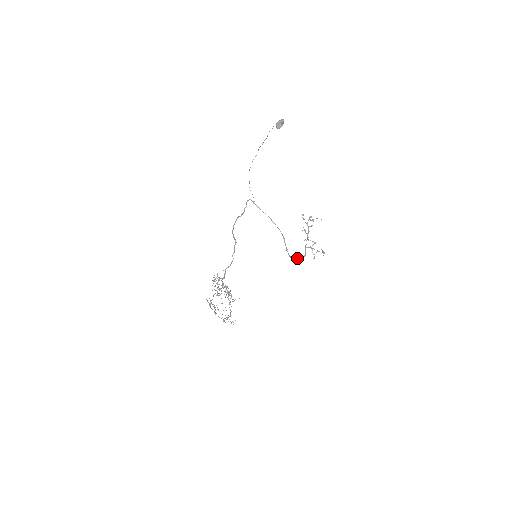
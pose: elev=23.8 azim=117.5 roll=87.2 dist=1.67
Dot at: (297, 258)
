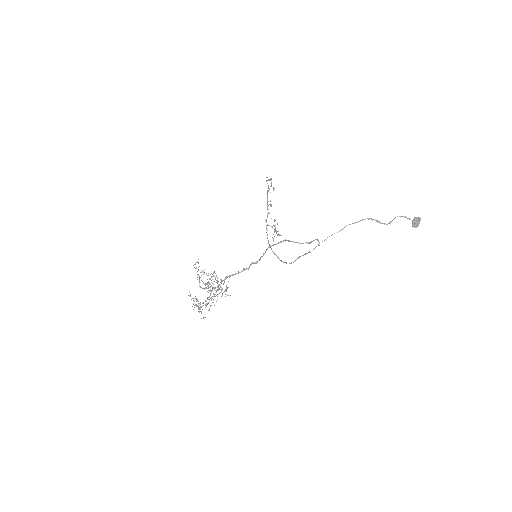
Dot at: occluded
